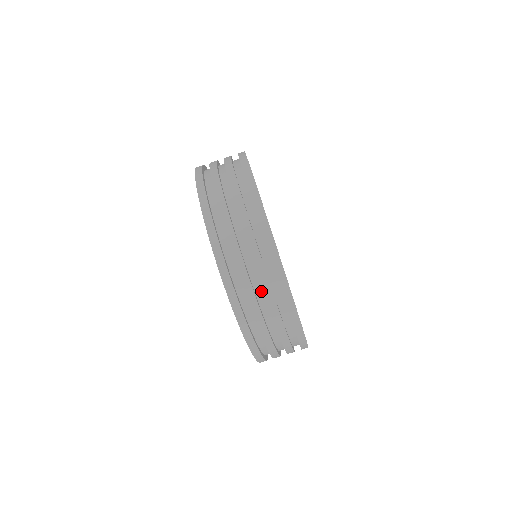
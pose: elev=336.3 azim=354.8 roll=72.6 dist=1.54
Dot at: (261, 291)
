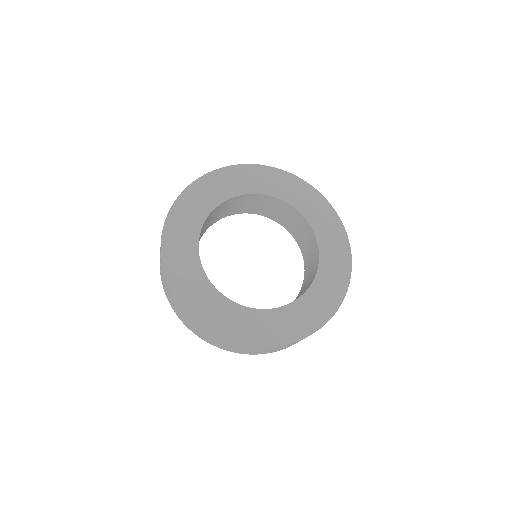
Dot at: occluded
